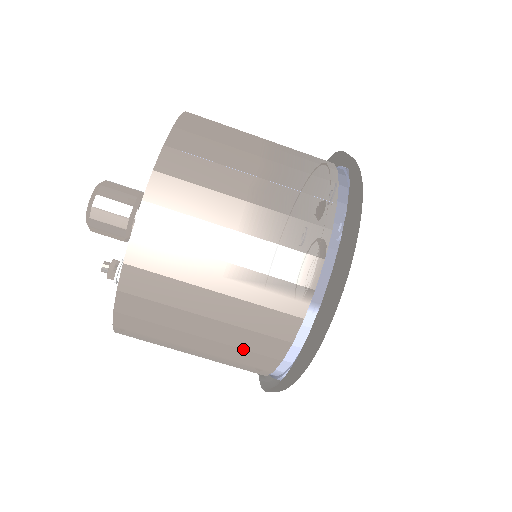
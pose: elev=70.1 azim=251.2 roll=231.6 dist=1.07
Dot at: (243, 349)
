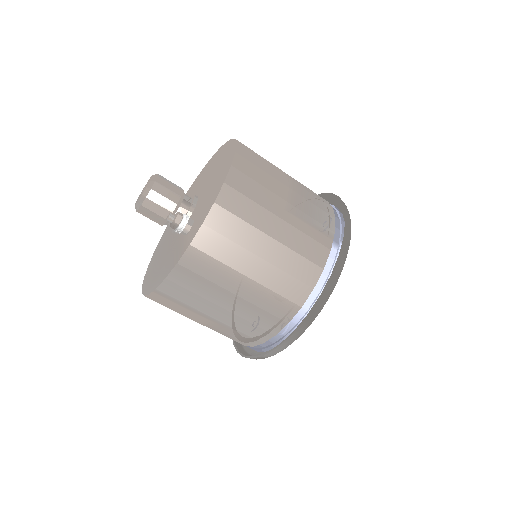
Dot at: (289, 274)
